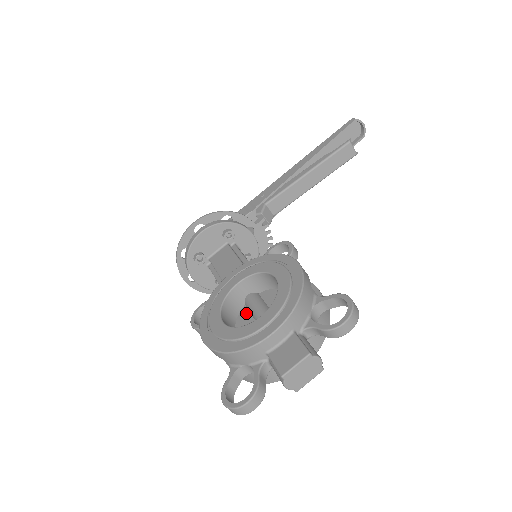
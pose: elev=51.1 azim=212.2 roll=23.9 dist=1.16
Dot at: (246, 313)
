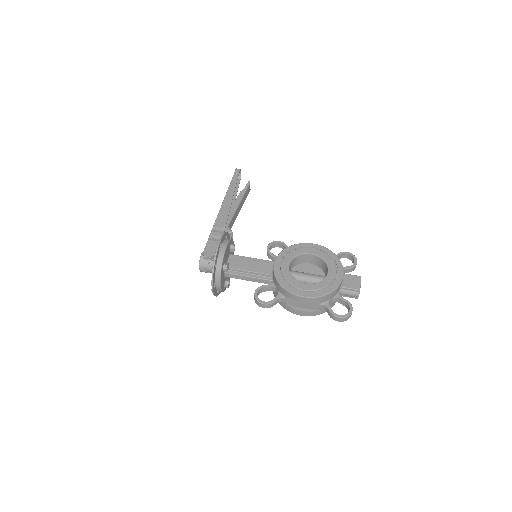
Dot at: occluded
